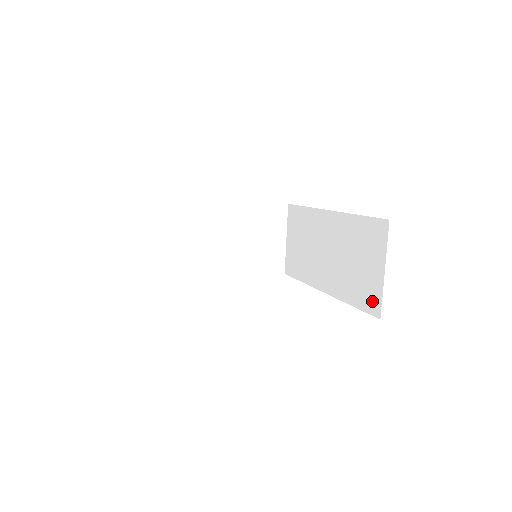
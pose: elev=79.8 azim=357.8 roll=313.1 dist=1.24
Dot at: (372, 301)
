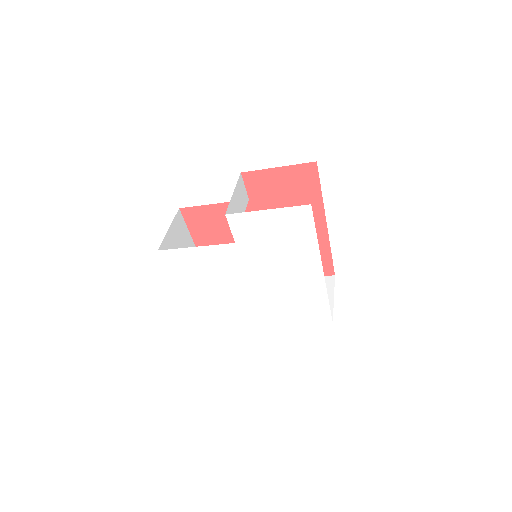
Dot at: occluded
